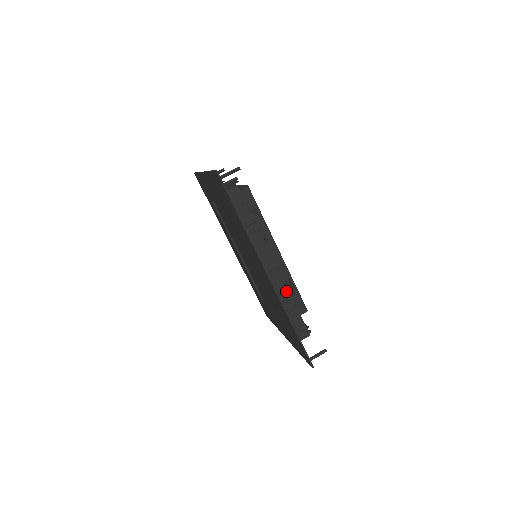
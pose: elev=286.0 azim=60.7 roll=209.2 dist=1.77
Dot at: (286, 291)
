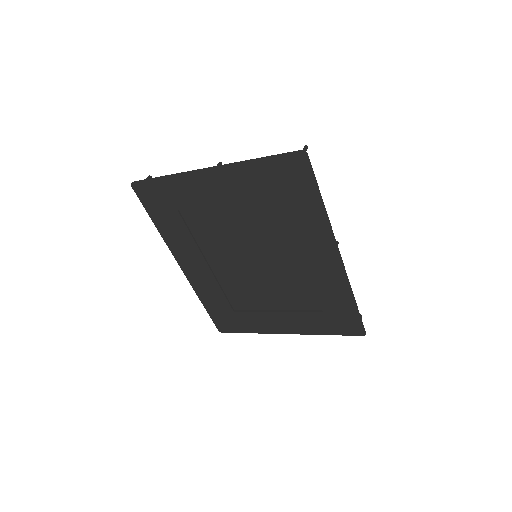
Dot at: occluded
